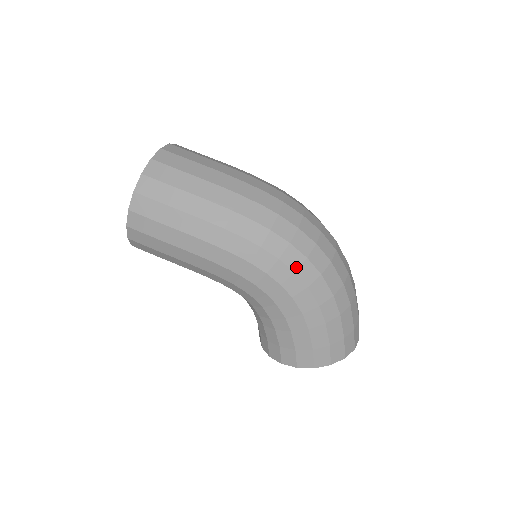
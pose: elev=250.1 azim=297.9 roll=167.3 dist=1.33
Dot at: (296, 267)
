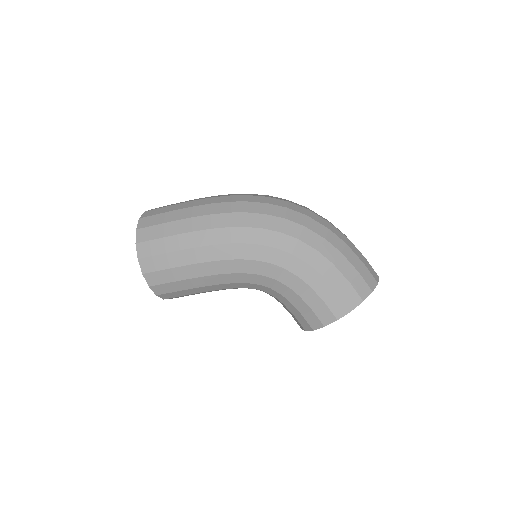
Dot at: (280, 228)
